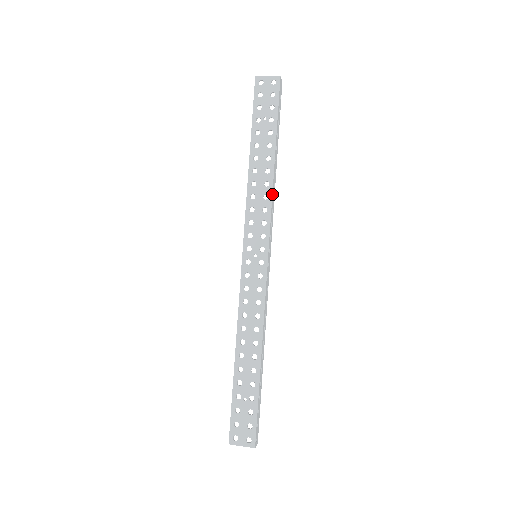
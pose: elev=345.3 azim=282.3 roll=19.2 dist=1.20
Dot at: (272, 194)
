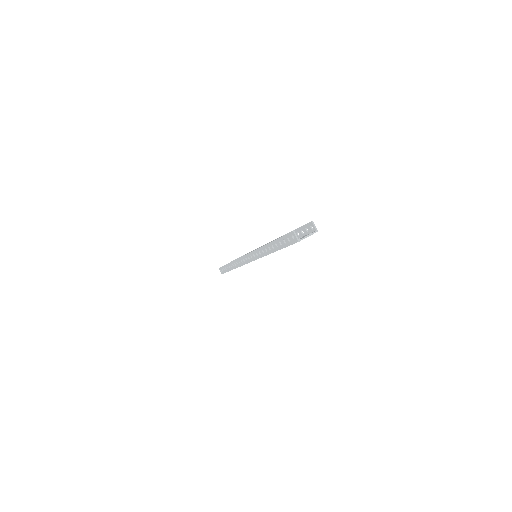
Dot at: occluded
